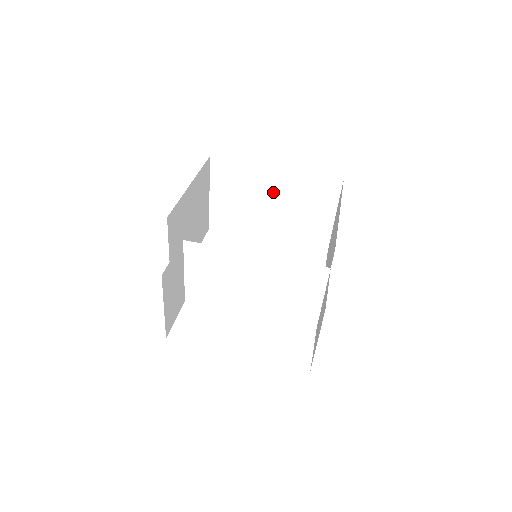
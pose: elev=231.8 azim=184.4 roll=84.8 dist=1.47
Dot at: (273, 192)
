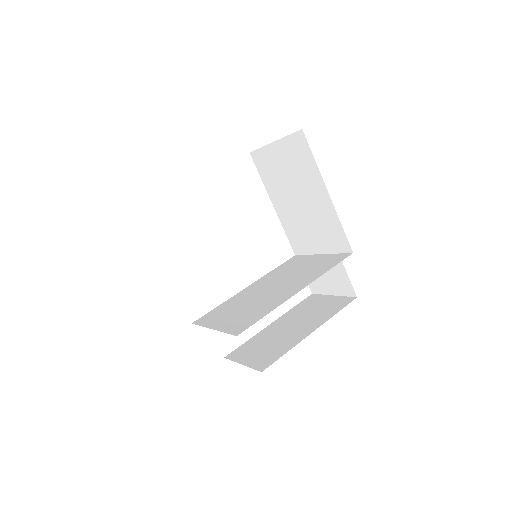
Dot at: occluded
